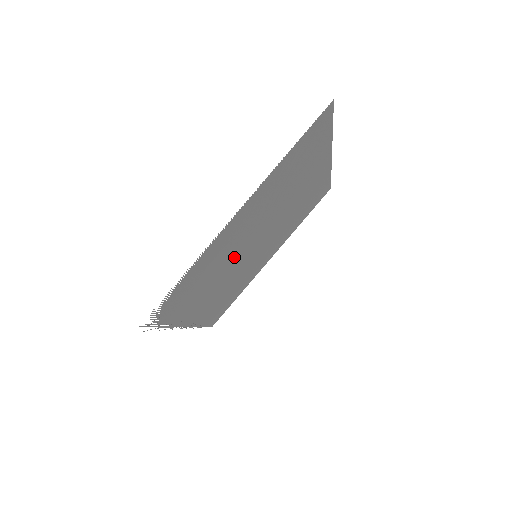
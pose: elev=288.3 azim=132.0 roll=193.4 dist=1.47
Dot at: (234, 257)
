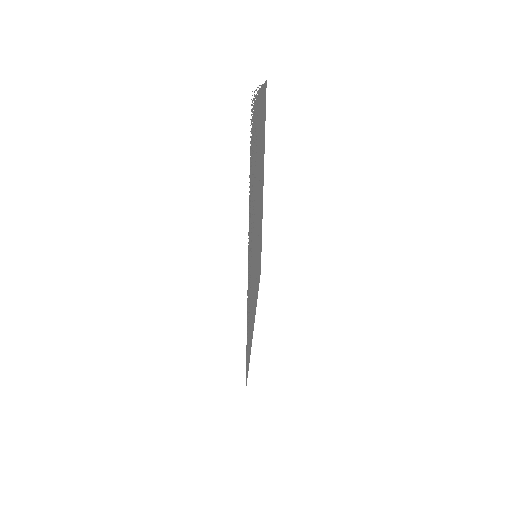
Dot at: (256, 190)
